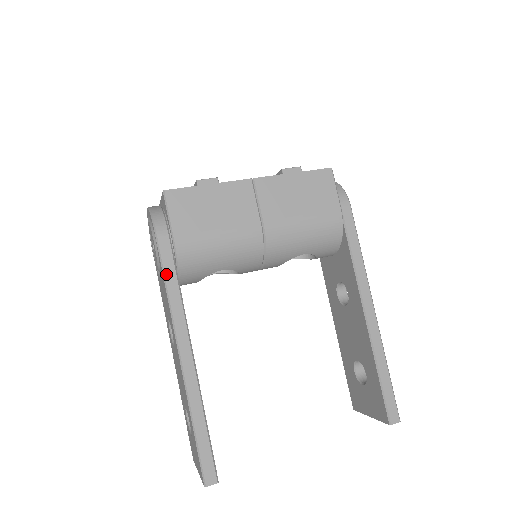
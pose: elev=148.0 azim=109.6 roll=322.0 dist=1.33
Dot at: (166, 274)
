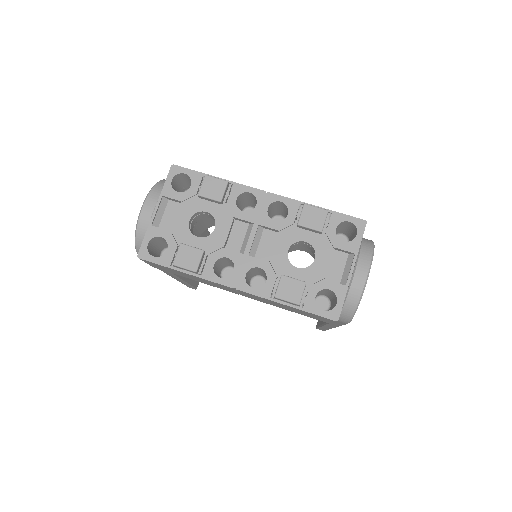
Dot at: occluded
